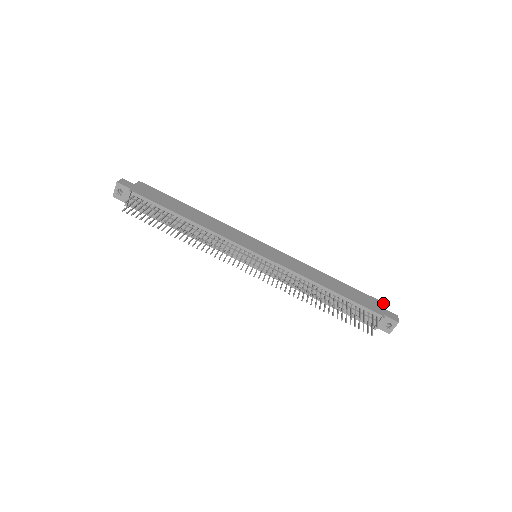
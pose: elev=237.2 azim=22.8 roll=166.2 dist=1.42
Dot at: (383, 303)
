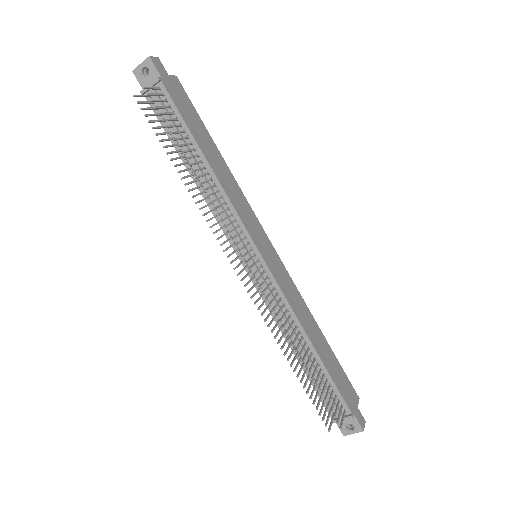
Dot at: (357, 396)
